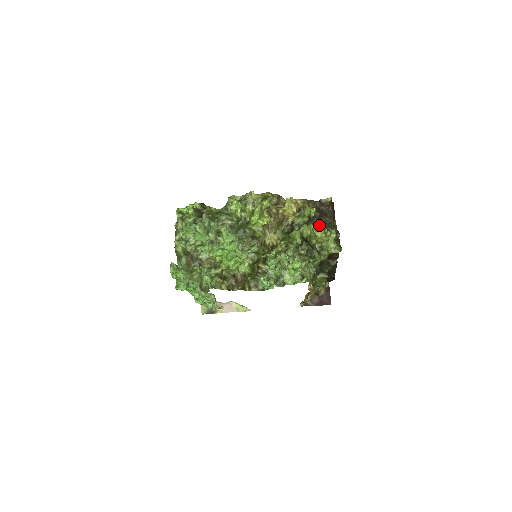
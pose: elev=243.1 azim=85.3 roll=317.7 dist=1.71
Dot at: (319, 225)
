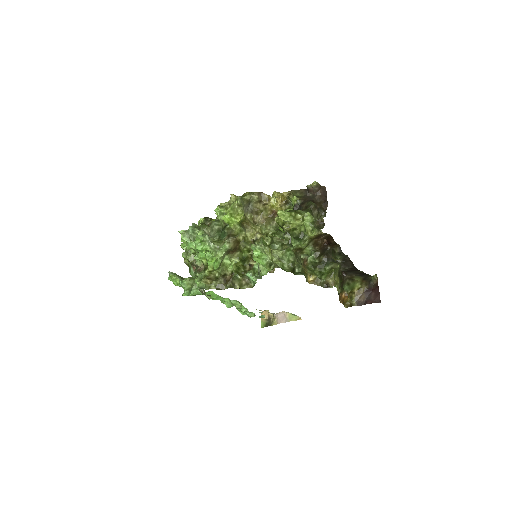
Dot at: occluded
